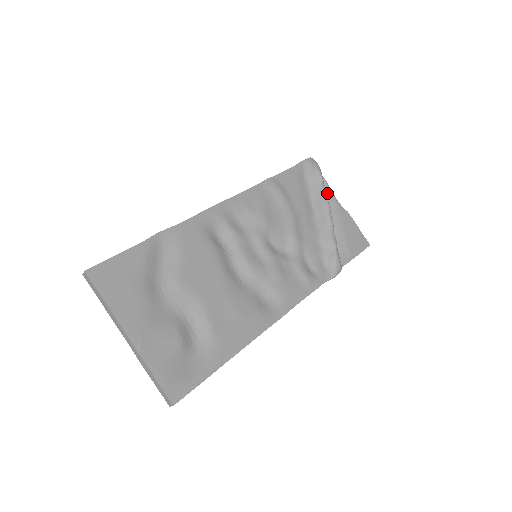
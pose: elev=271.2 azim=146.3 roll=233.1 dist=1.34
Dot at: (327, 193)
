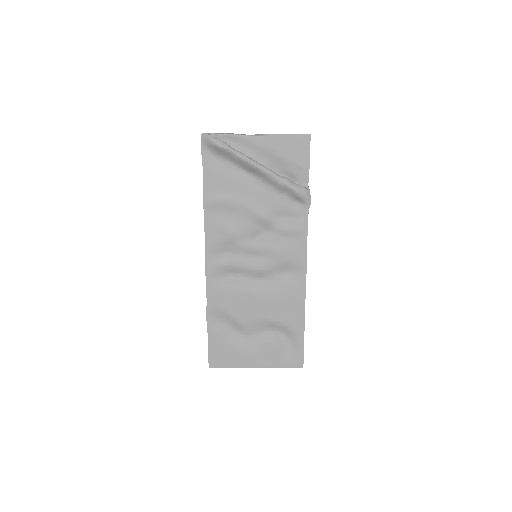
Dot at: (242, 143)
